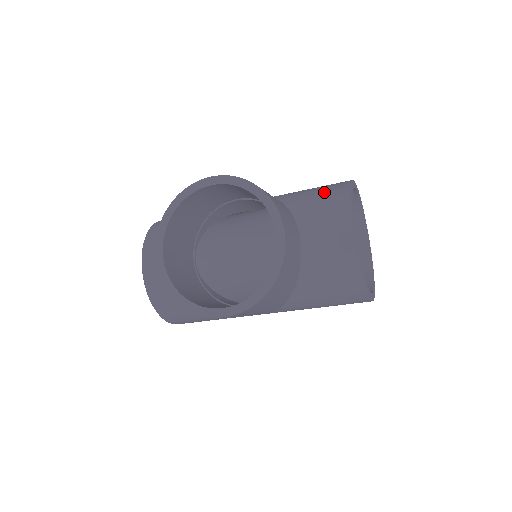
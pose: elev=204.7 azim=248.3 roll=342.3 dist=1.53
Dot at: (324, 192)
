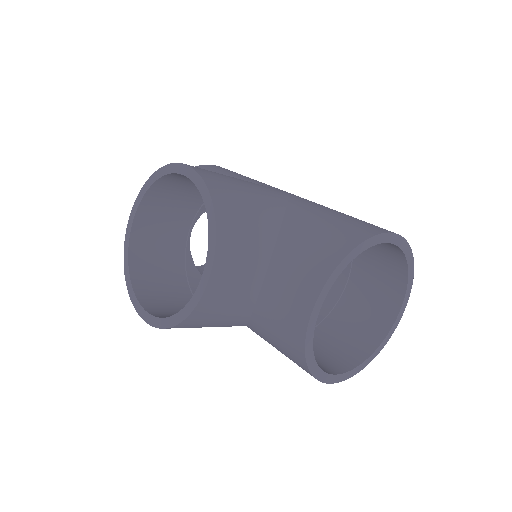
Dot at: (326, 235)
